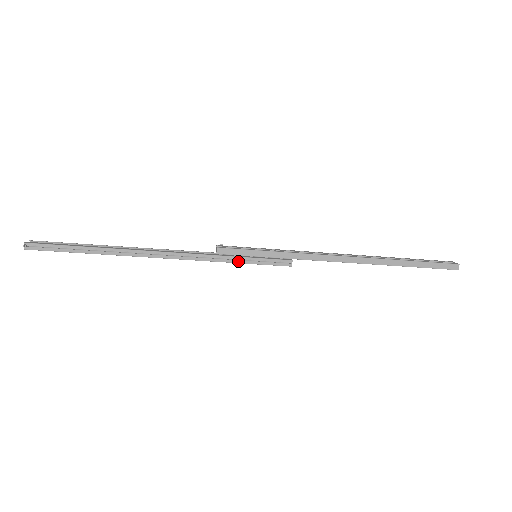
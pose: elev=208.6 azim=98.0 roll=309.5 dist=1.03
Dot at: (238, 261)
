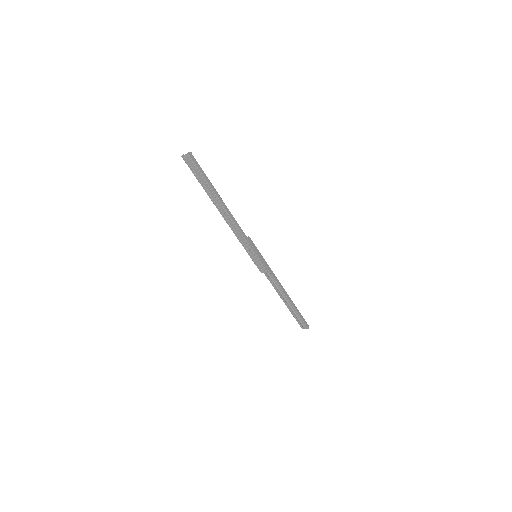
Dot at: (254, 250)
